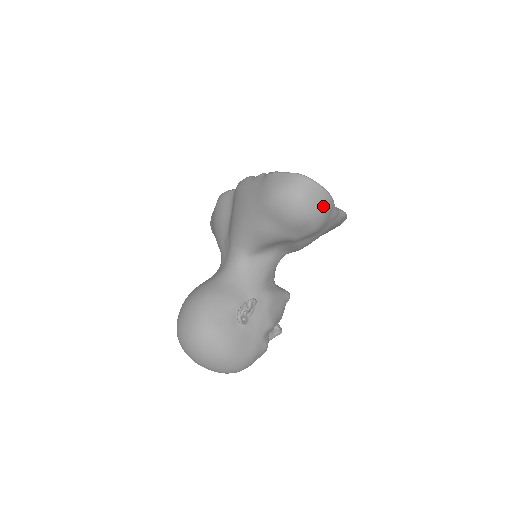
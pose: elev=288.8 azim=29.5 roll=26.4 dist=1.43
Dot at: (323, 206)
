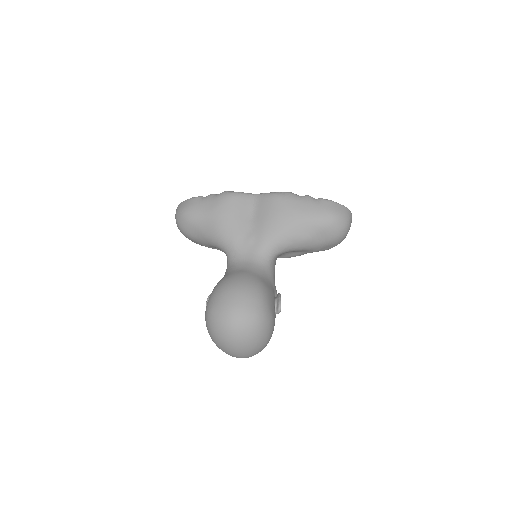
Dot at: occluded
